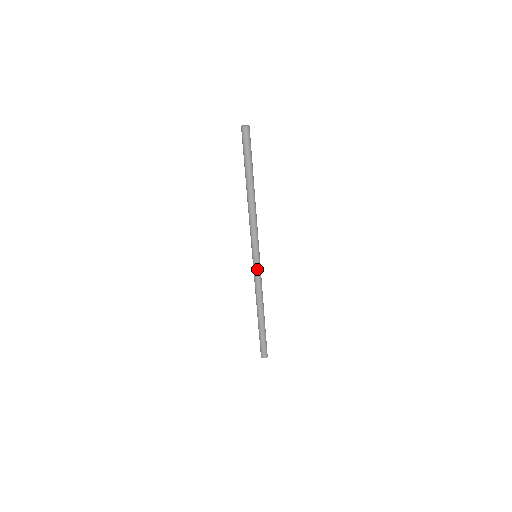
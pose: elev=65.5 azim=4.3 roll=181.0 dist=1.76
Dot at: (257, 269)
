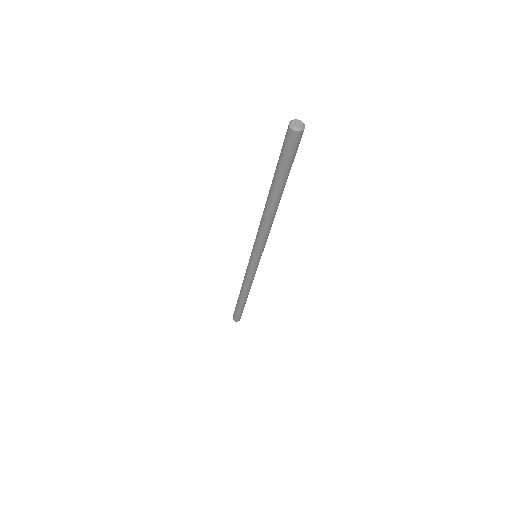
Dot at: (255, 269)
